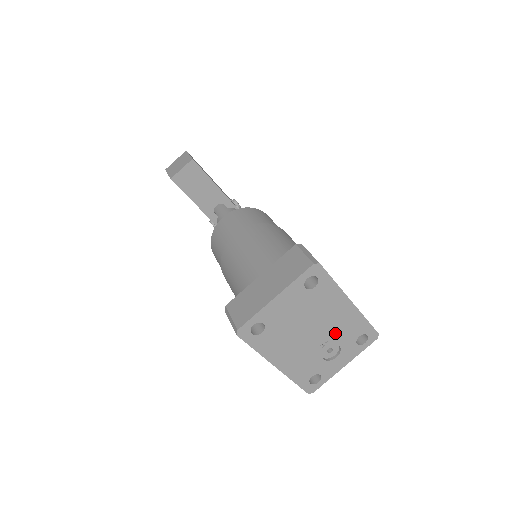
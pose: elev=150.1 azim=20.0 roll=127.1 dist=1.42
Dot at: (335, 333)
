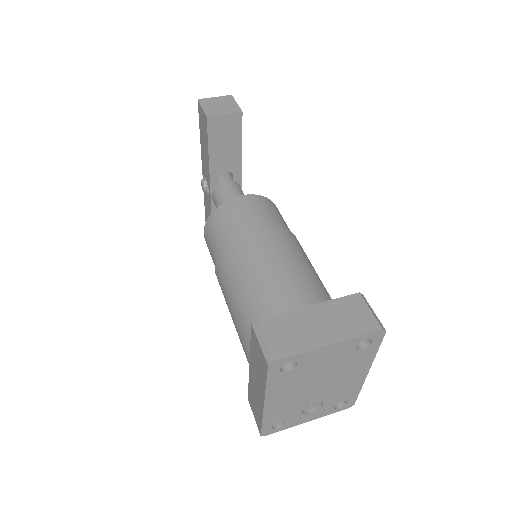
Dot at: (331, 393)
